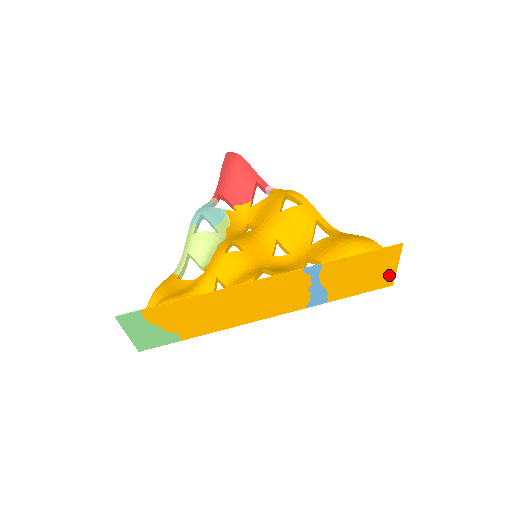
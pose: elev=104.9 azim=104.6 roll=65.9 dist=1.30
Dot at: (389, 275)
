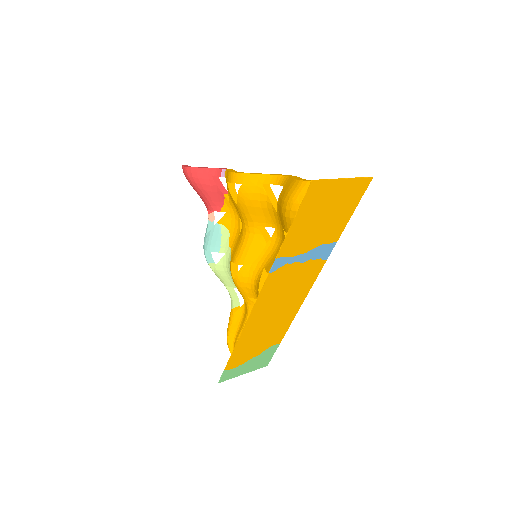
Dot at: (352, 185)
